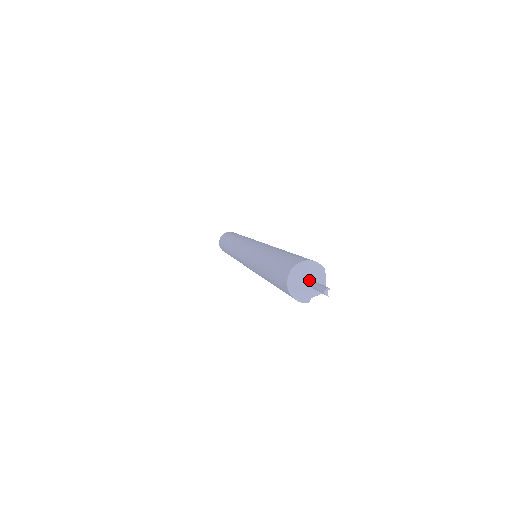
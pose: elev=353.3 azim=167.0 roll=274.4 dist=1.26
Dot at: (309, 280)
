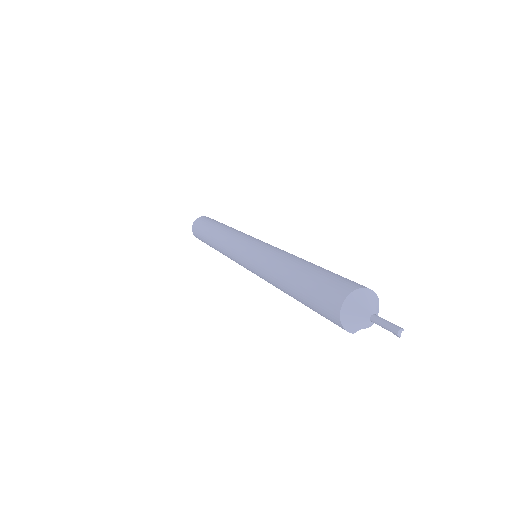
Dot at: (369, 311)
